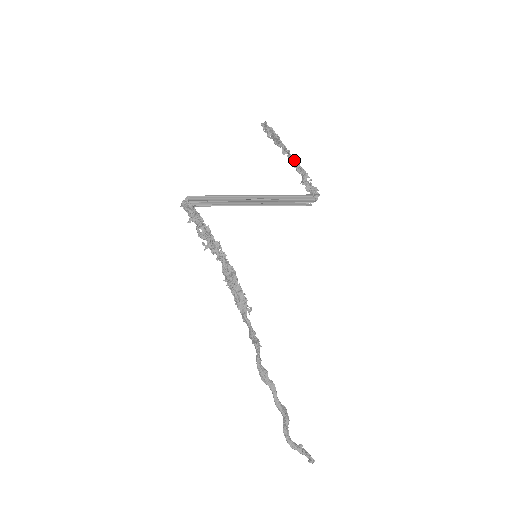
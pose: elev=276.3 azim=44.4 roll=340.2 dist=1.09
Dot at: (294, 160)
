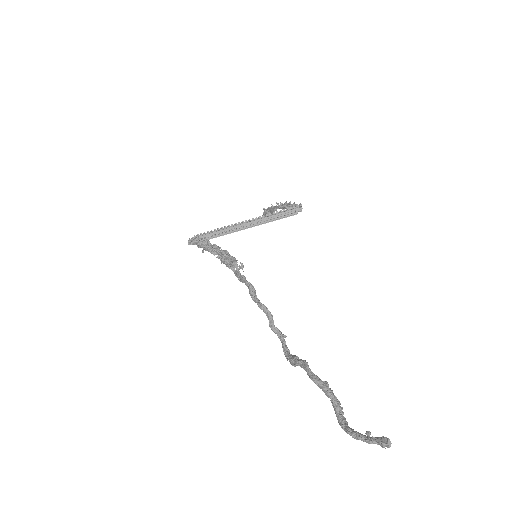
Dot at: (282, 205)
